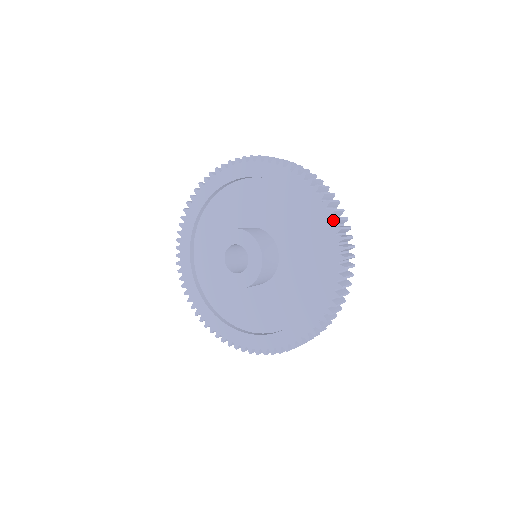
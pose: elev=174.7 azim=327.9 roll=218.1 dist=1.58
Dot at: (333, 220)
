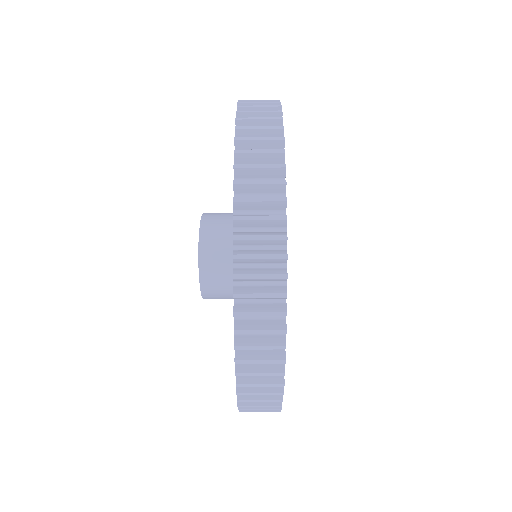
Dot at: occluded
